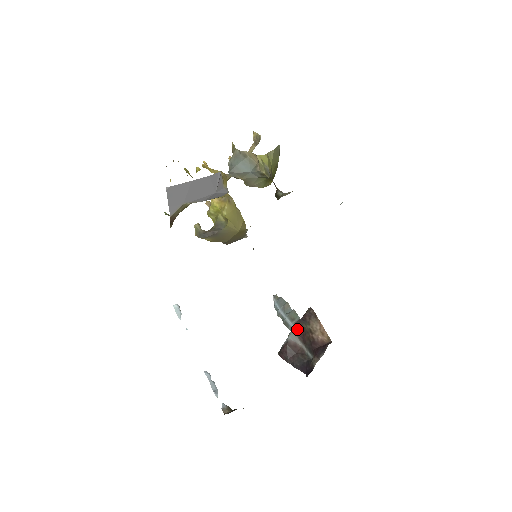
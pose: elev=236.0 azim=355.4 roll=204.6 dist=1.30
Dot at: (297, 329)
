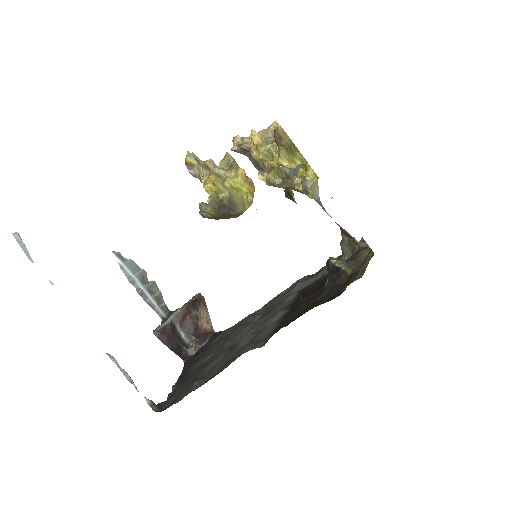
Dot at: (183, 312)
